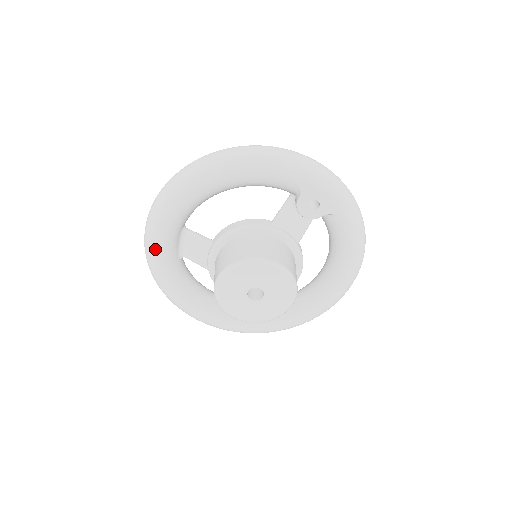
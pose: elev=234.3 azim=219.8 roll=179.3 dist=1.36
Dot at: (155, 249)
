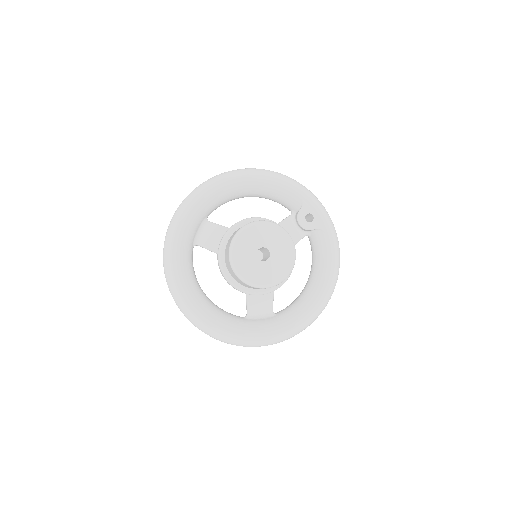
Dot at: (181, 223)
